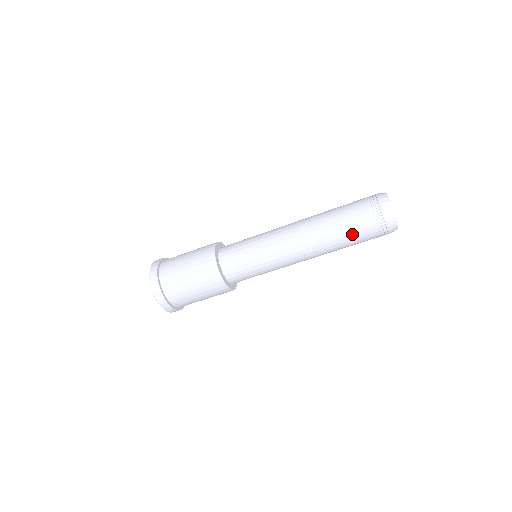
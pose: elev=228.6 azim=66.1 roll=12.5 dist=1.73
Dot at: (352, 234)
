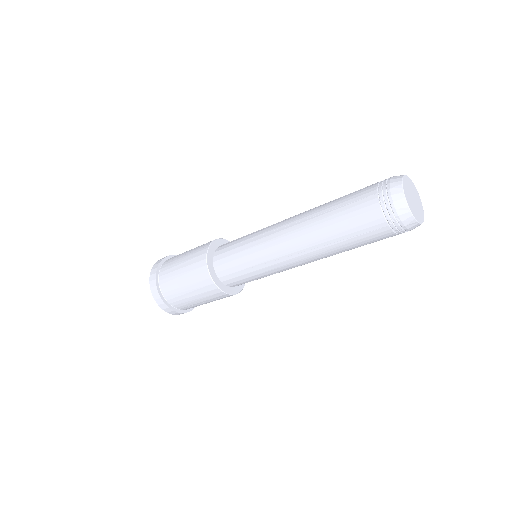
Dot at: (351, 225)
